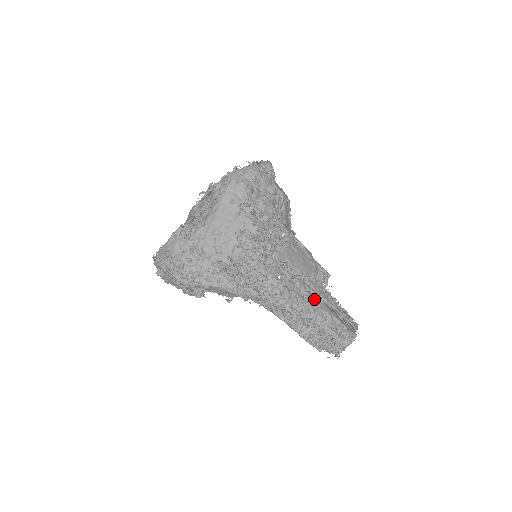
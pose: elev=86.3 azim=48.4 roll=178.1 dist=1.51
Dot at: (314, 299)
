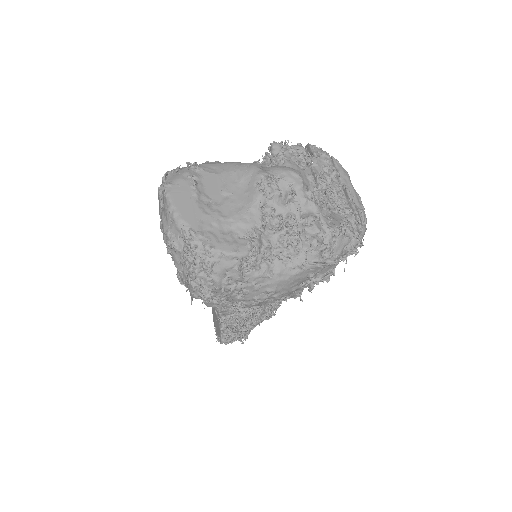
Dot at: occluded
